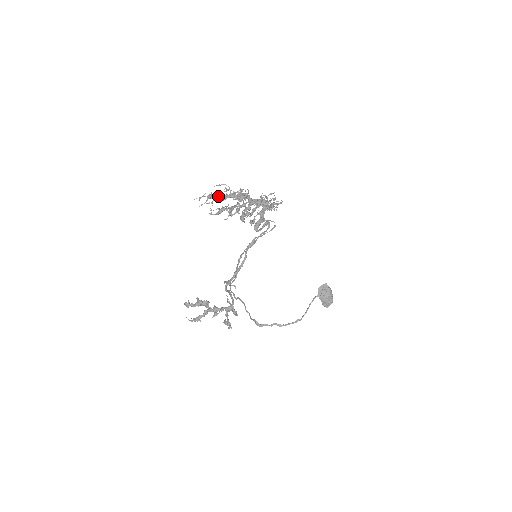
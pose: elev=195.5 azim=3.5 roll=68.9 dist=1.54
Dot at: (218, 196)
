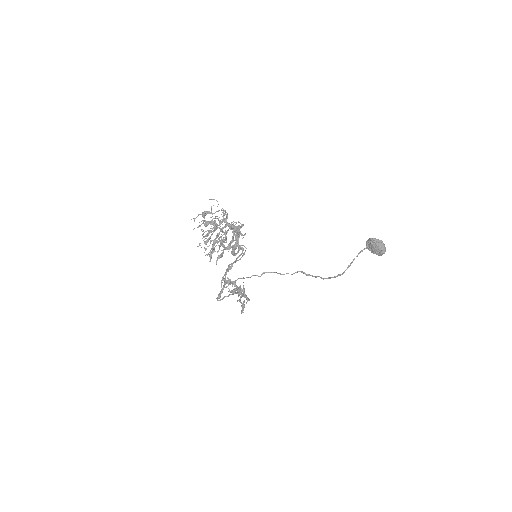
Dot at: (200, 225)
